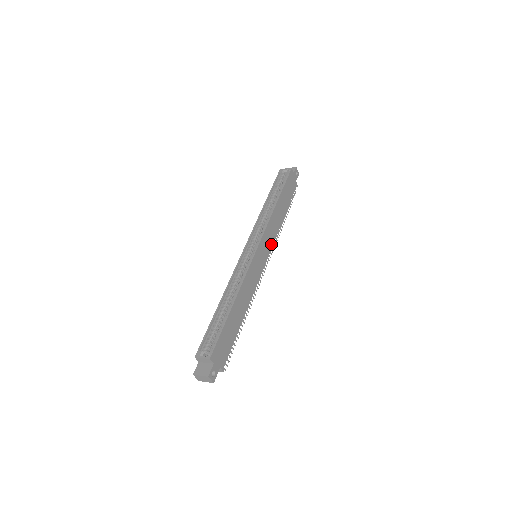
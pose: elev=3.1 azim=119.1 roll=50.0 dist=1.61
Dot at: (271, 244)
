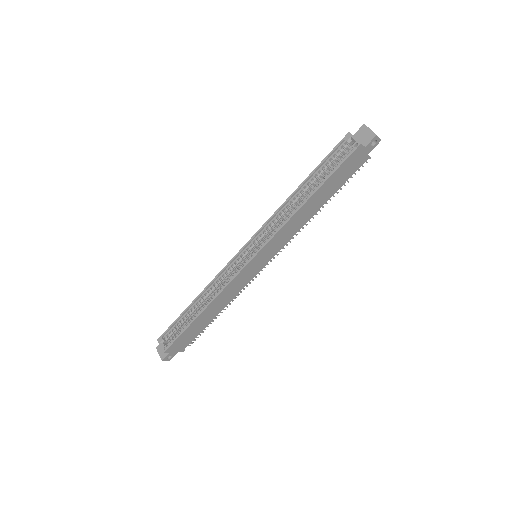
Dot at: (281, 245)
